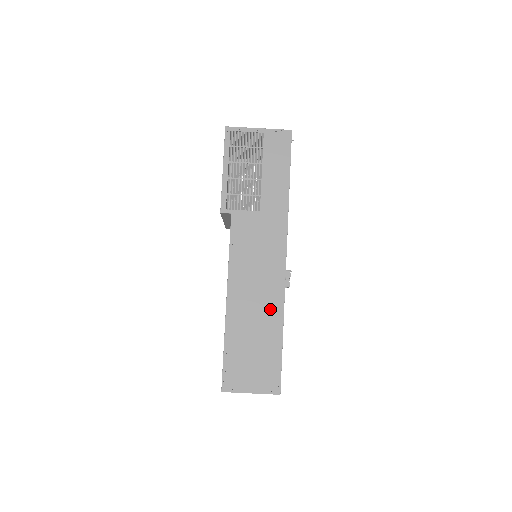
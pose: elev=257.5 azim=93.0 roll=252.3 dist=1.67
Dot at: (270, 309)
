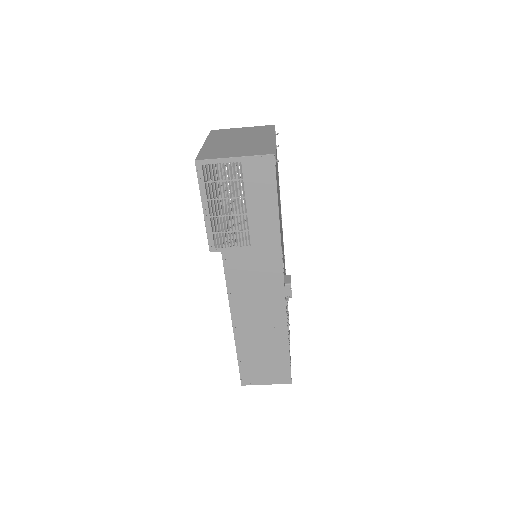
Dot at: occluded
